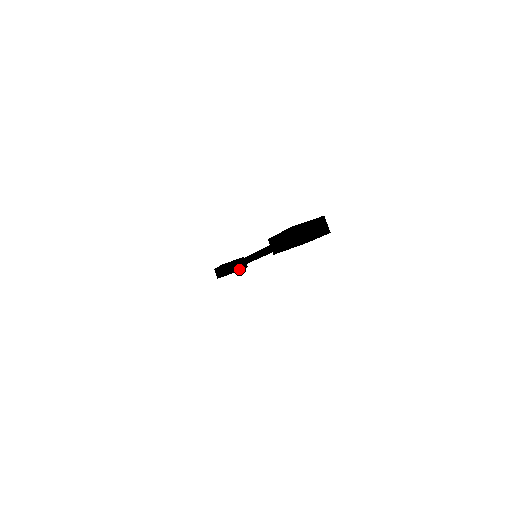
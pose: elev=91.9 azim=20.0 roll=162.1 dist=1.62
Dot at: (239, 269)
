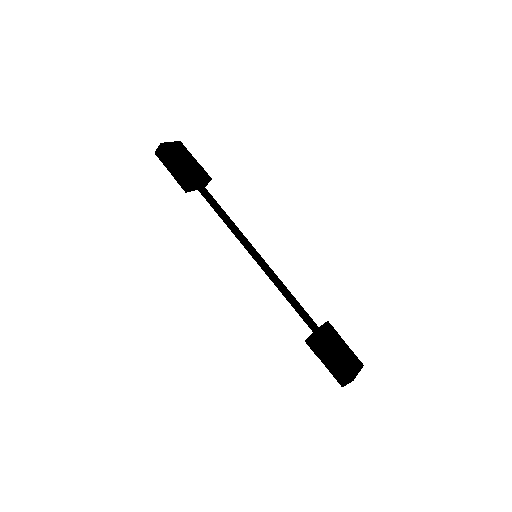
Dot at: occluded
